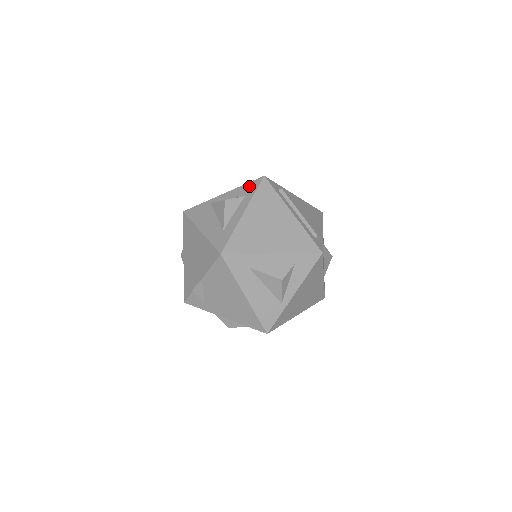
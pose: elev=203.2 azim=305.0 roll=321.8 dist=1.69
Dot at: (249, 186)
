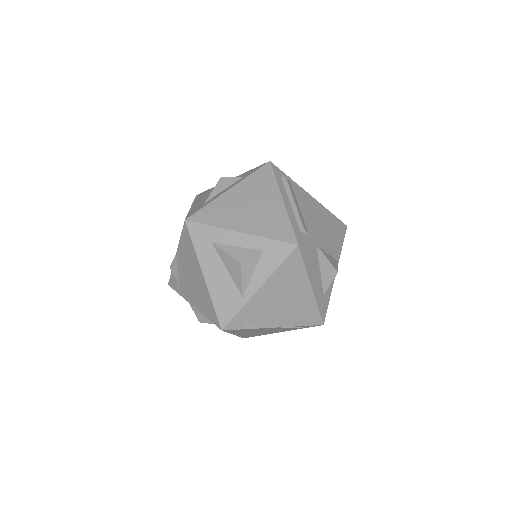
Dot at: (252, 170)
